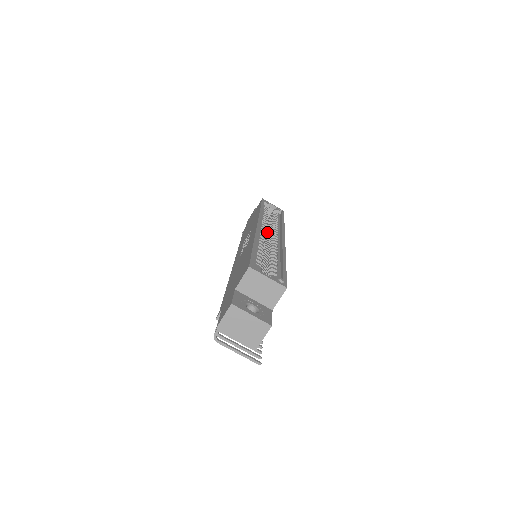
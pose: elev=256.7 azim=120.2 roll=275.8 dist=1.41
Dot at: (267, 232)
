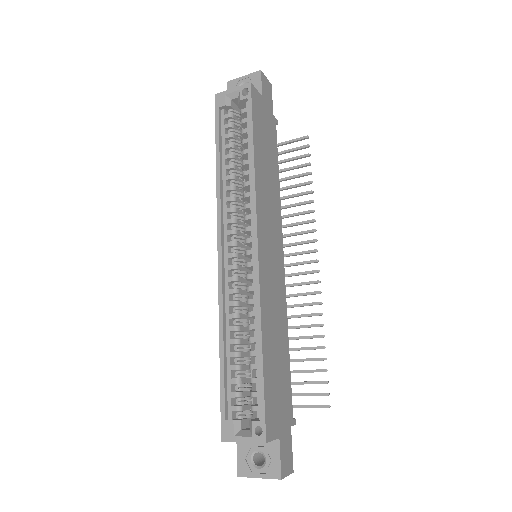
Dot at: occluded
